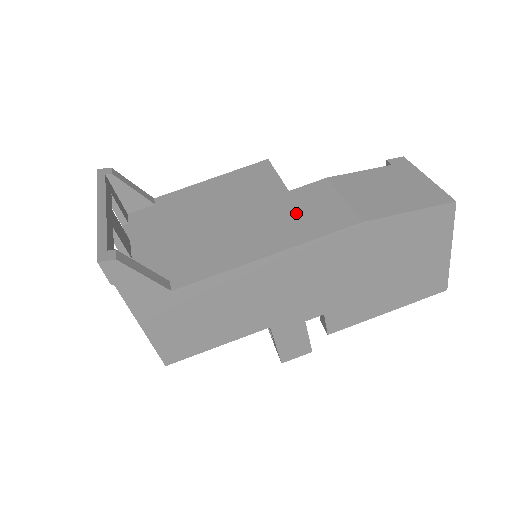
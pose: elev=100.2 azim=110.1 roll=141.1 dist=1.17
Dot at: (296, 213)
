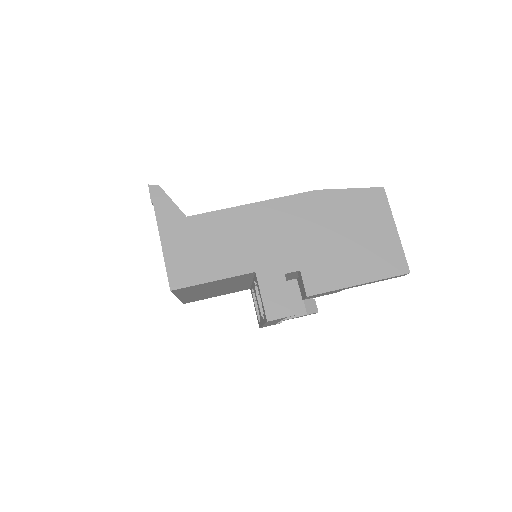
Dot at: occluded
